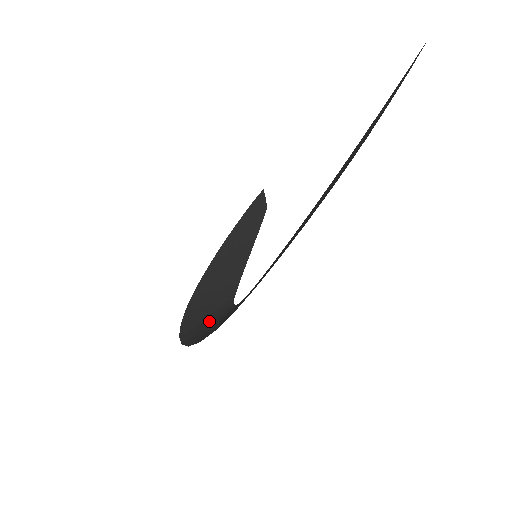
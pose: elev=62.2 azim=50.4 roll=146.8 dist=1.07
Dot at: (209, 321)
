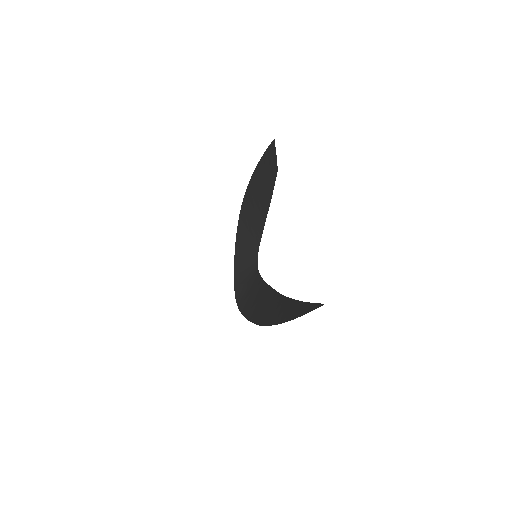
Dot at: (246, 255)
